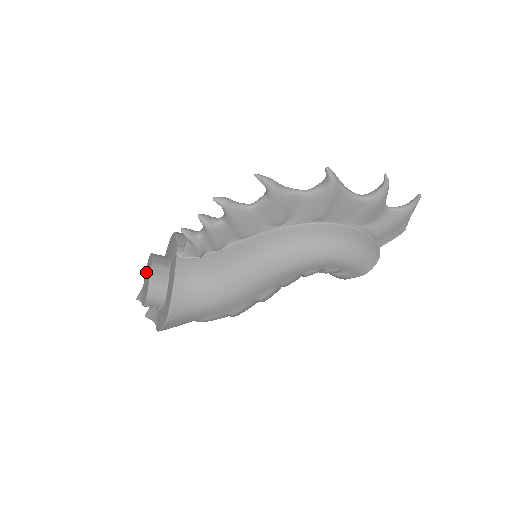
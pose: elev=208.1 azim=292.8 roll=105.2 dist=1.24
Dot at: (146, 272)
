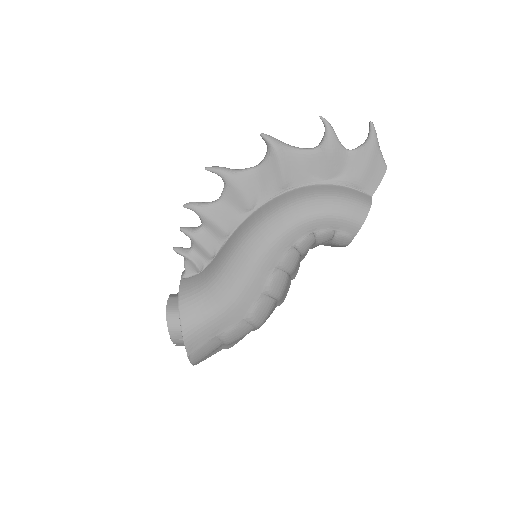
Dot at: occluded
